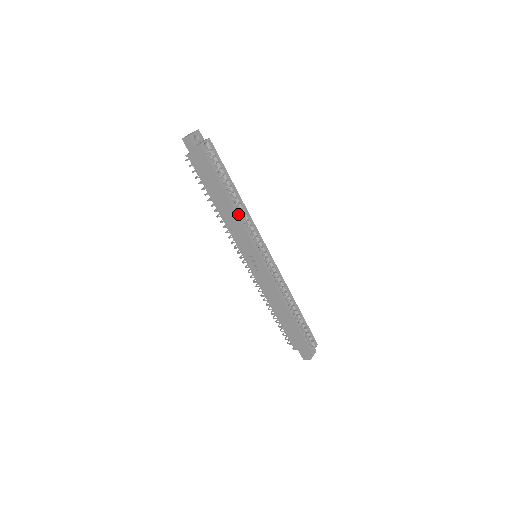
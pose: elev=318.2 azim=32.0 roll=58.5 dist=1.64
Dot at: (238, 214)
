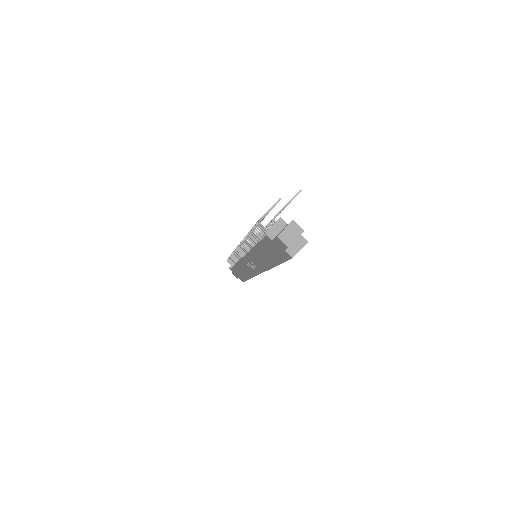
Dot at: occluded
